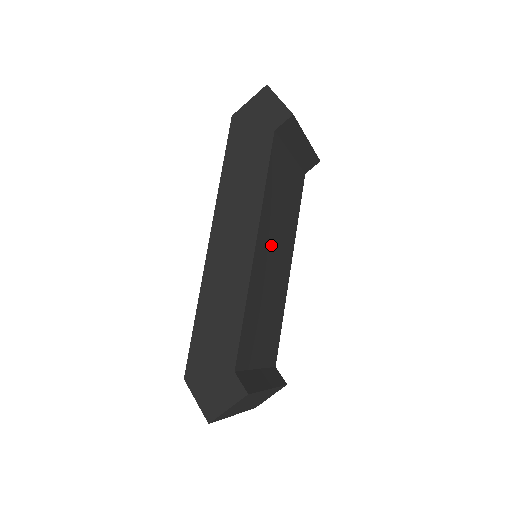
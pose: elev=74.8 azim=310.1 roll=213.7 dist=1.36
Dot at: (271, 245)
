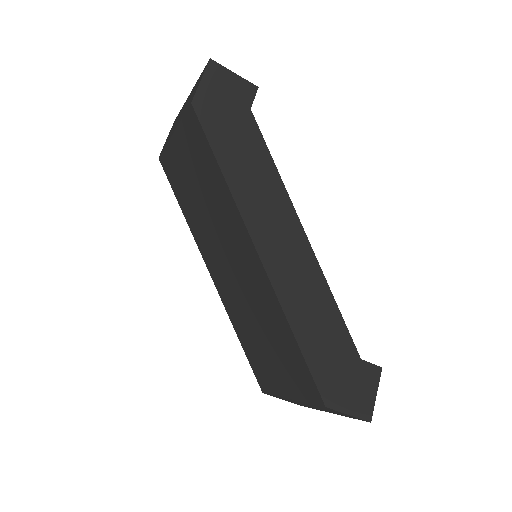
Dot at: occluded
